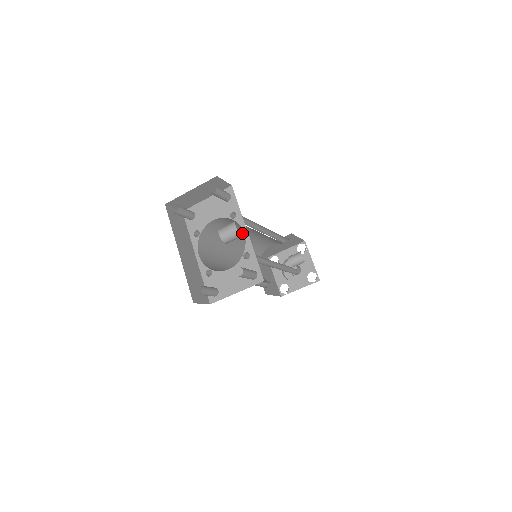
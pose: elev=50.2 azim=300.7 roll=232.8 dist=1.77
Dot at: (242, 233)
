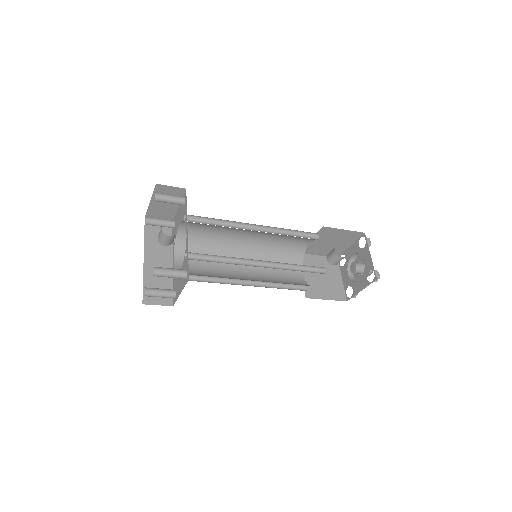
Dot at: (241, 234)
